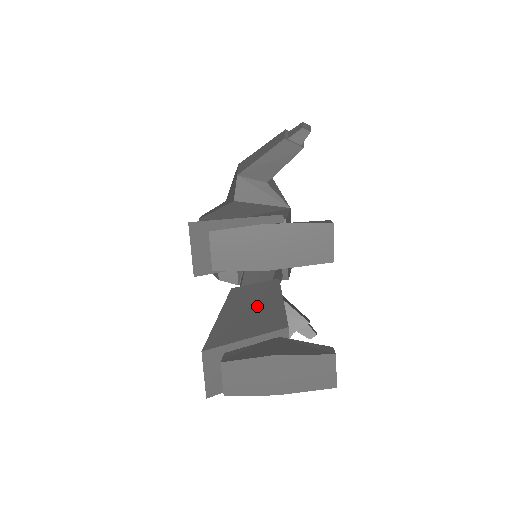
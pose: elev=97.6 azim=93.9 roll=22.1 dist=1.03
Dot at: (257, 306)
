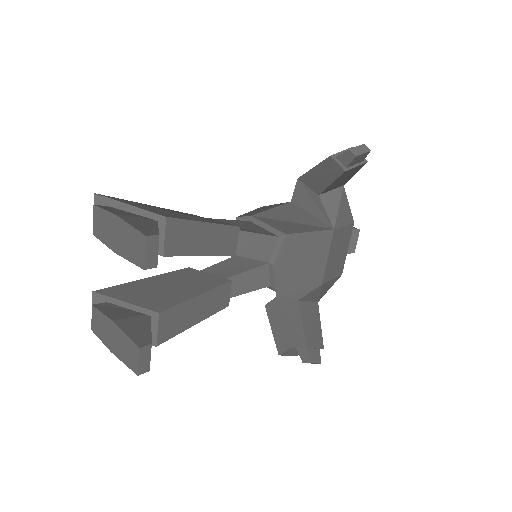
Dot at: (175, 288)
